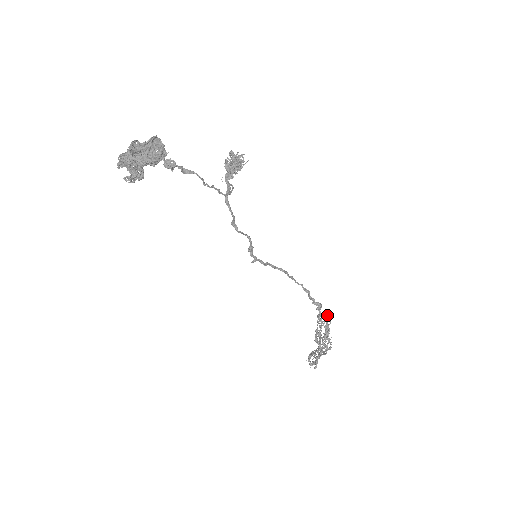
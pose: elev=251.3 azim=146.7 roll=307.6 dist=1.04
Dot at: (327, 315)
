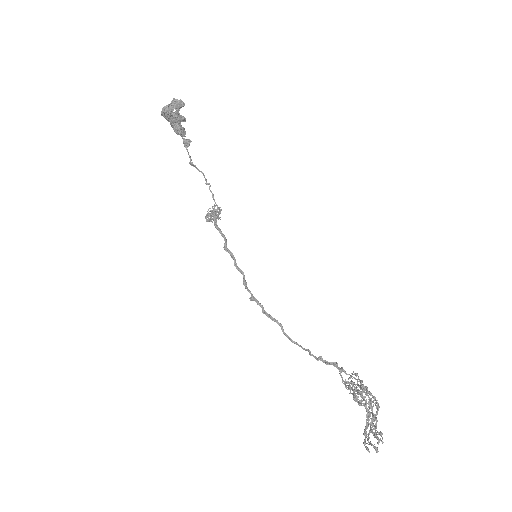
Dot at: (349, 382)
